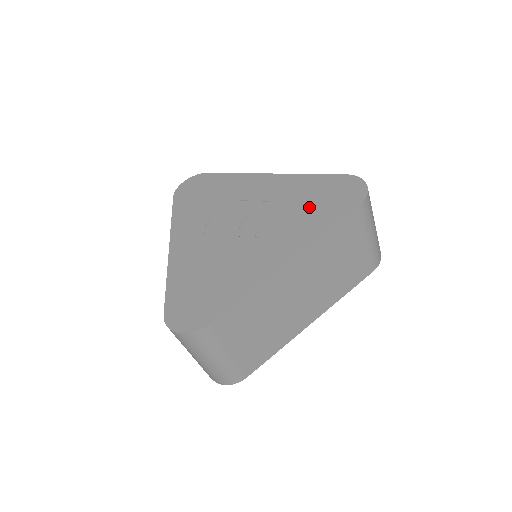
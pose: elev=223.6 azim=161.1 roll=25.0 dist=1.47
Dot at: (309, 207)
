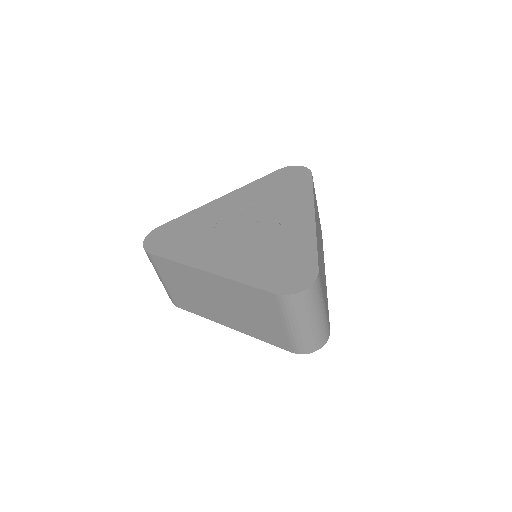
Dot at: (282, 192)
